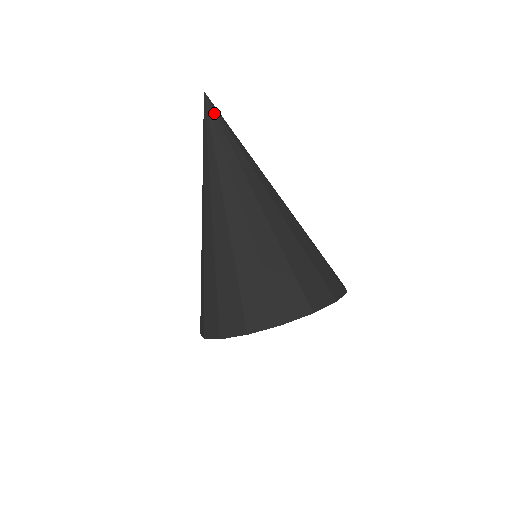
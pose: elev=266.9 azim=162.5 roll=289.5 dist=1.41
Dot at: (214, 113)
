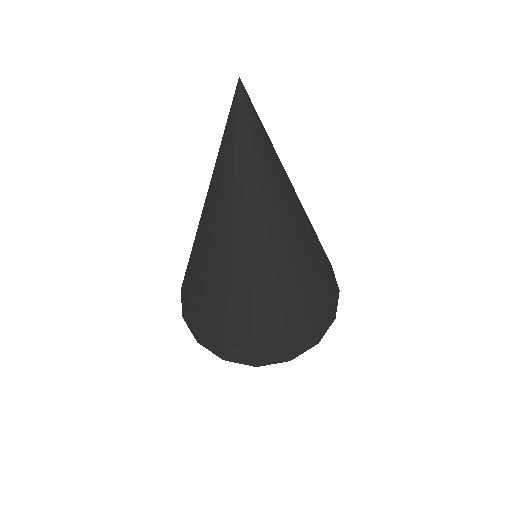
Dot at: (252, 122)
